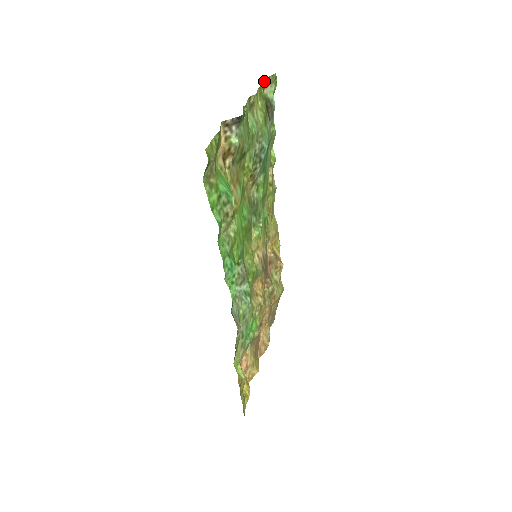
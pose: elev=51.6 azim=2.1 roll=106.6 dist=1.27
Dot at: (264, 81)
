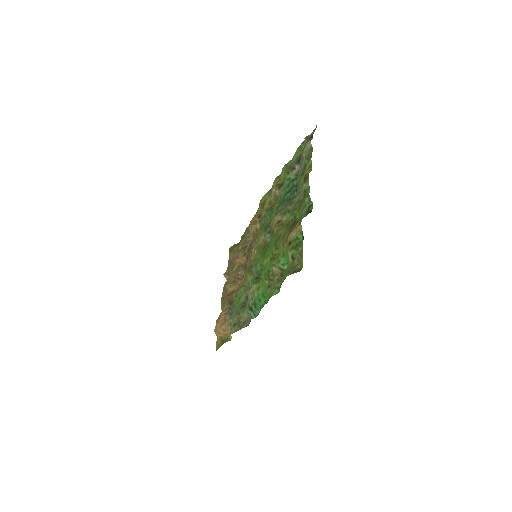
Dot at: (310, 139)
